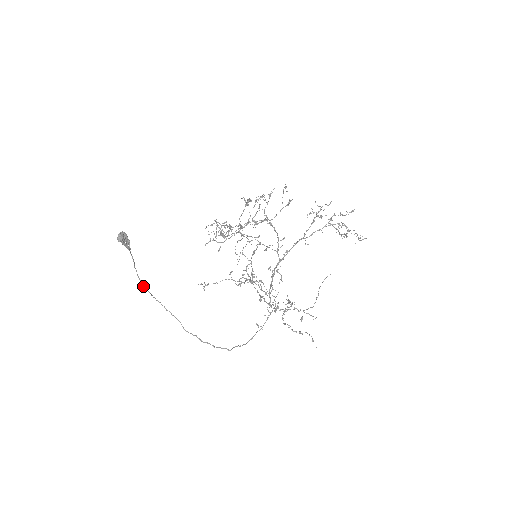
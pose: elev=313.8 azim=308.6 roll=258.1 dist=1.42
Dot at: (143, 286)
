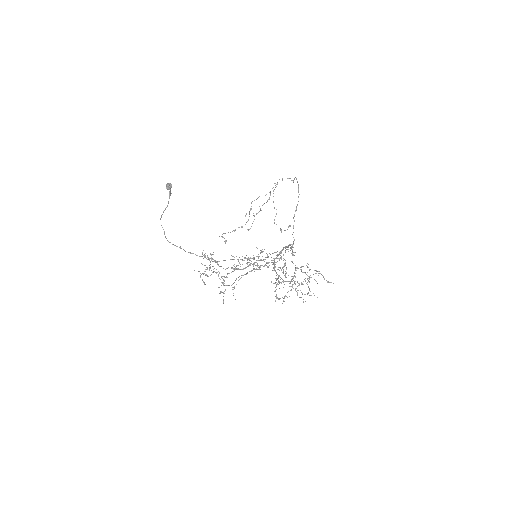
Dot at: occluded
